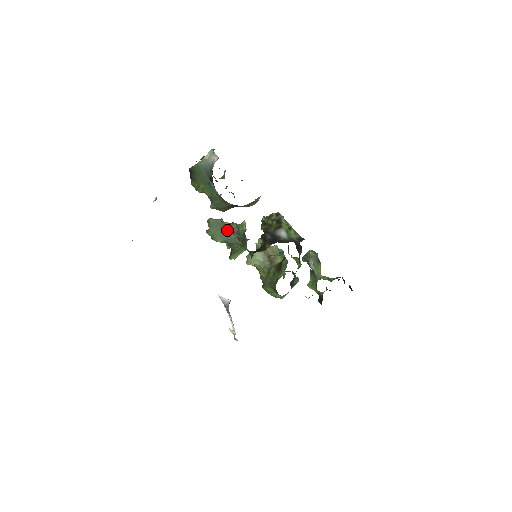
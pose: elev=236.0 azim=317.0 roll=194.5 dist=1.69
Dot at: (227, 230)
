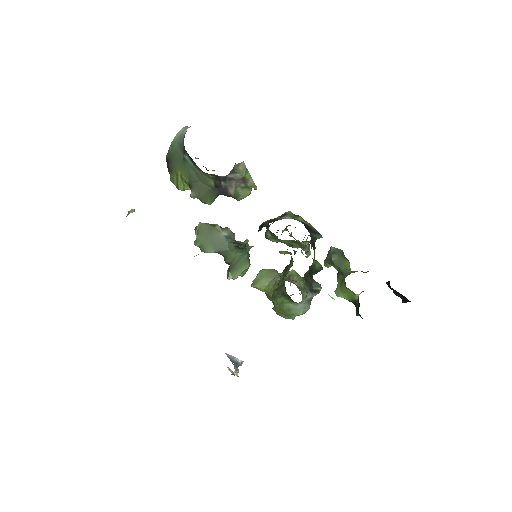
Dot at: (218, 234)
